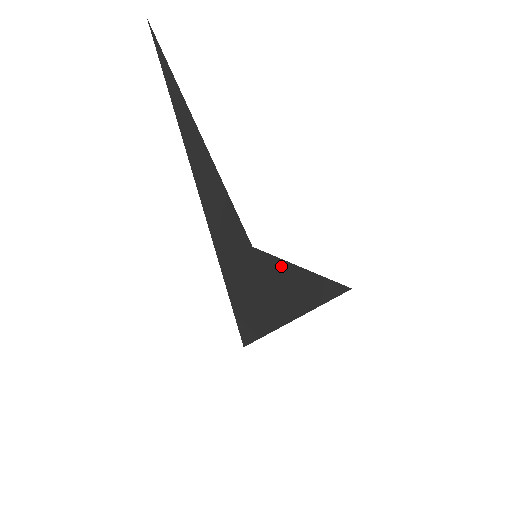
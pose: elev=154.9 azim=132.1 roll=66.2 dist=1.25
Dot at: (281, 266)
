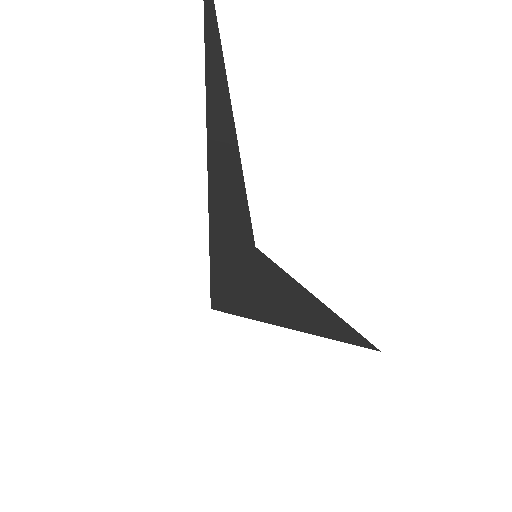
Dot at: (285, 280)
